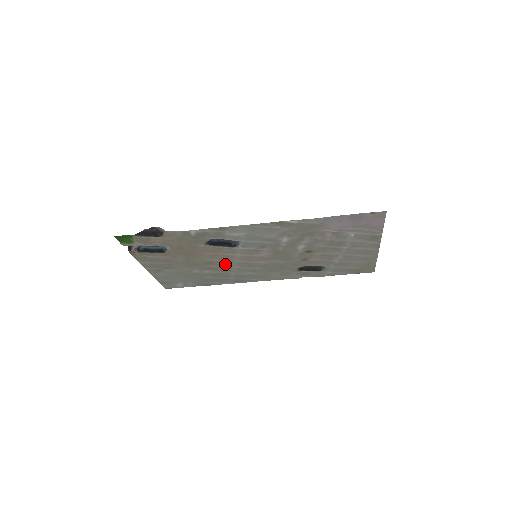
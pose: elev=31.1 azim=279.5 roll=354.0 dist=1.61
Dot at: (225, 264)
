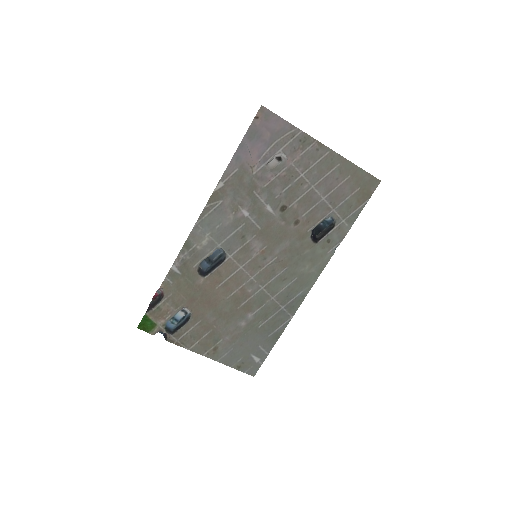
Dot at: (249, 291)
